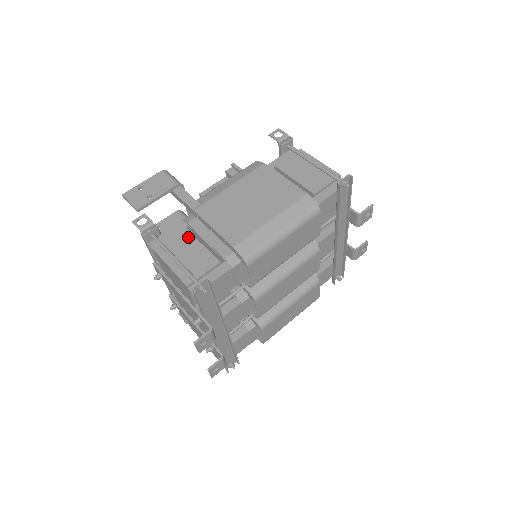
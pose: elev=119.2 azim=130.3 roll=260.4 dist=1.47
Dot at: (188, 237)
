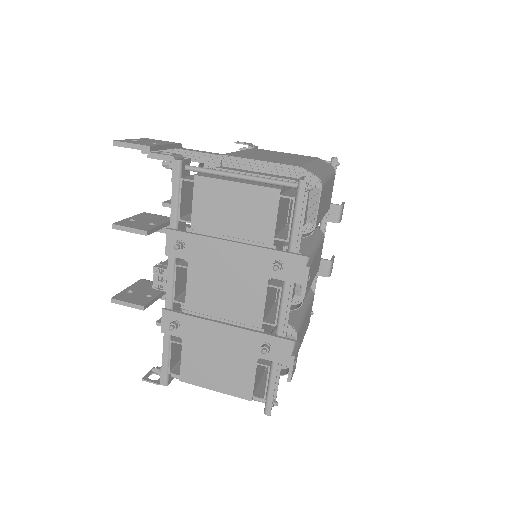
Dot at: occluded
